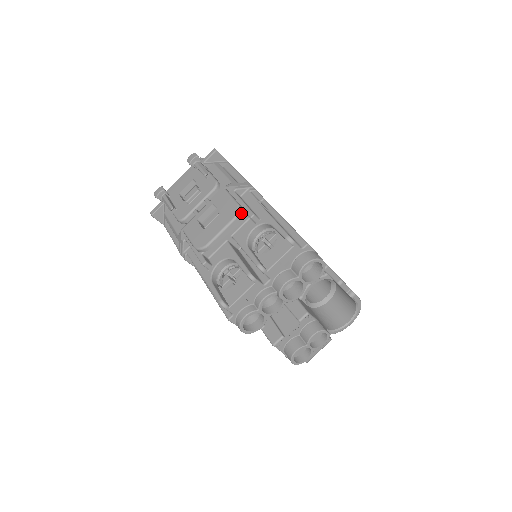
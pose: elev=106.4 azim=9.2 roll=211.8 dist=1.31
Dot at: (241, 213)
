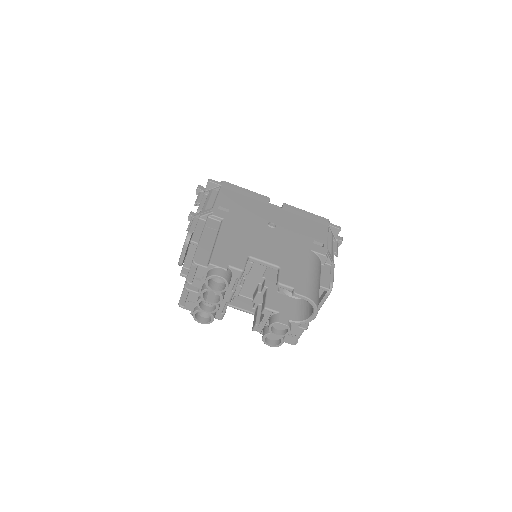
Dot at: (189, 239)
